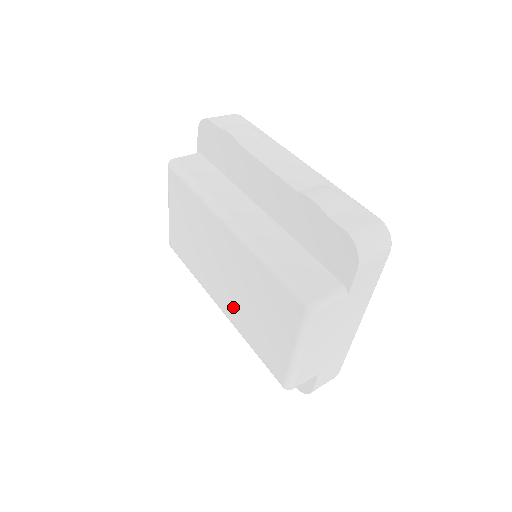
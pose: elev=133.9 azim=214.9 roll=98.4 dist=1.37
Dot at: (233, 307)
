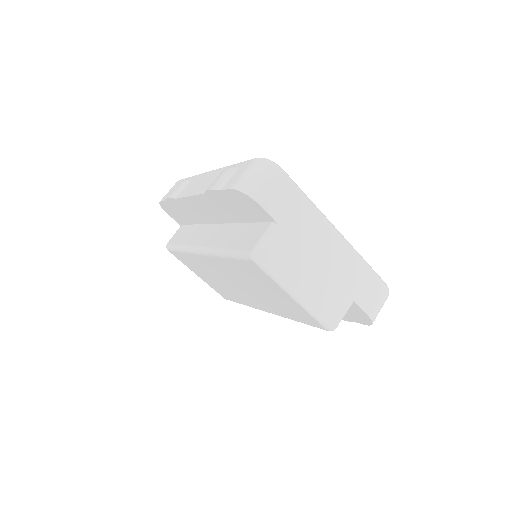
Dot at: (264, 304)
